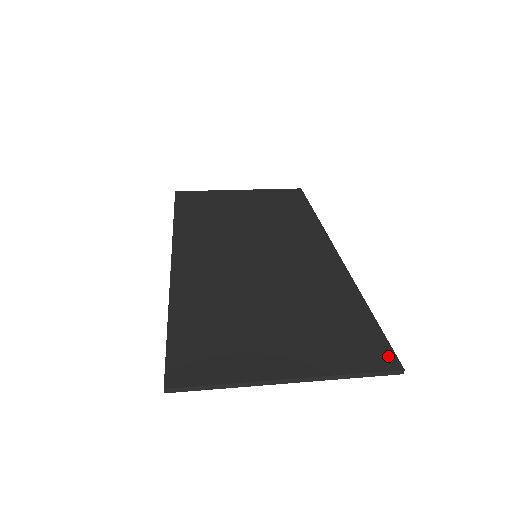
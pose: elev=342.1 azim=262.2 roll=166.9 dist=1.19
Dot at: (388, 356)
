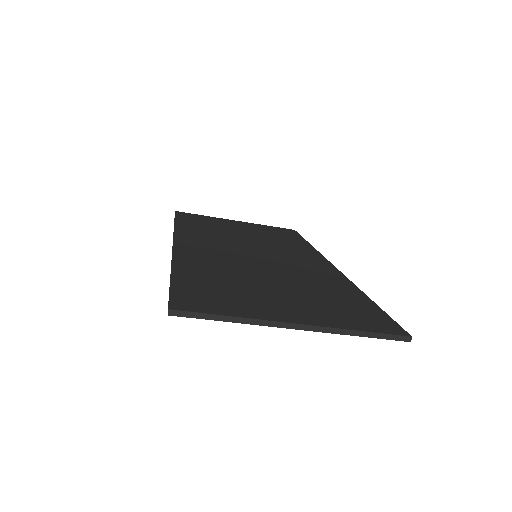
Dot at: (394, 327)
